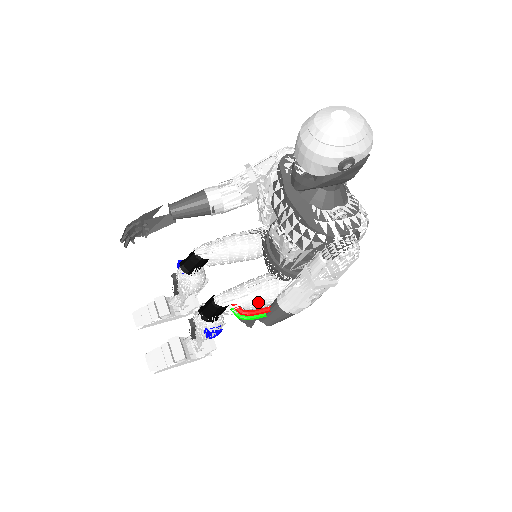
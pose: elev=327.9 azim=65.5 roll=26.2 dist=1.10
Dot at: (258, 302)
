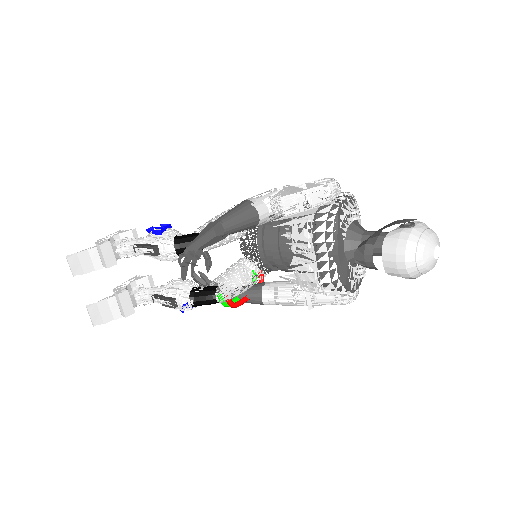
Dot at: occluded
